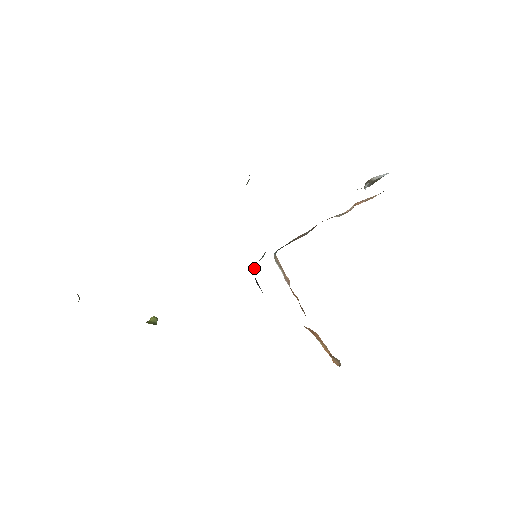
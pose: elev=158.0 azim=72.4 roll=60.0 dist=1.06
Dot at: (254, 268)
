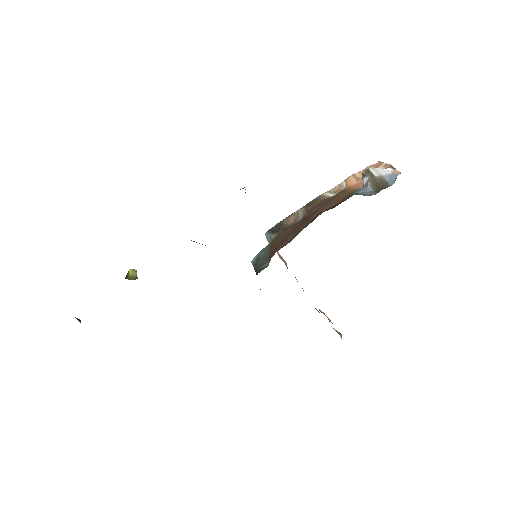
Dot at: (256, 268)
